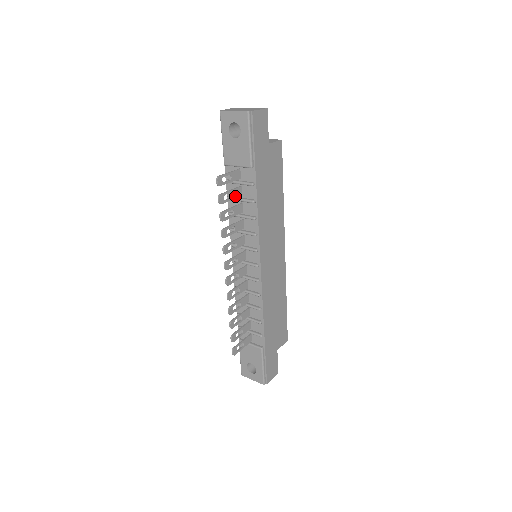
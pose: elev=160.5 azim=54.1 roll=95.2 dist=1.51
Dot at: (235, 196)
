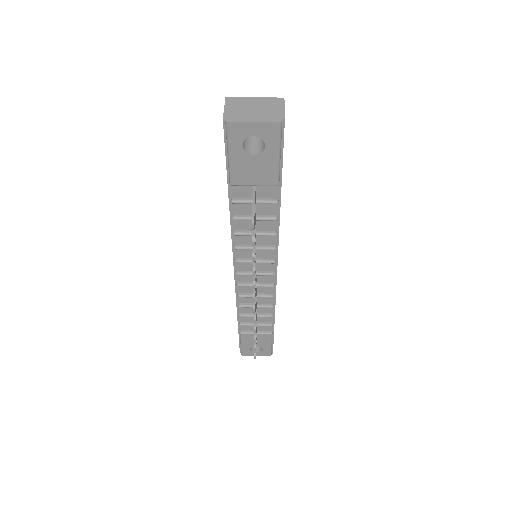
Dot at: (255, 221)
